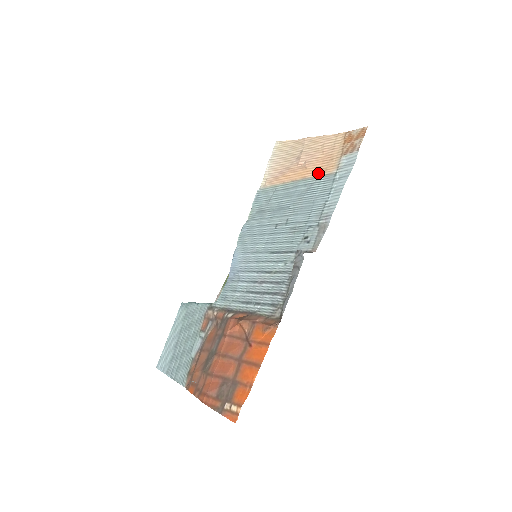
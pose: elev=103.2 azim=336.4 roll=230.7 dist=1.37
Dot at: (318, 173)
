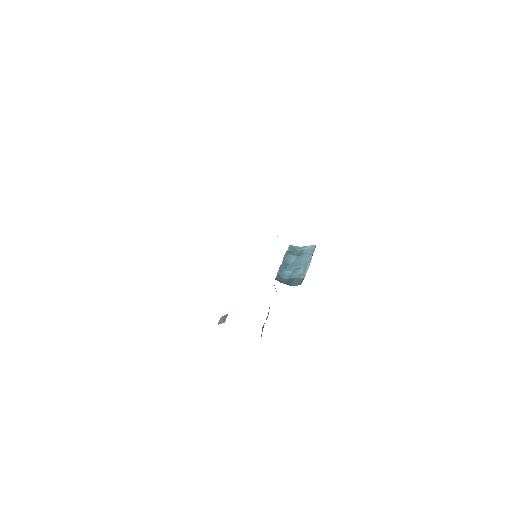
Dot at: occluded
